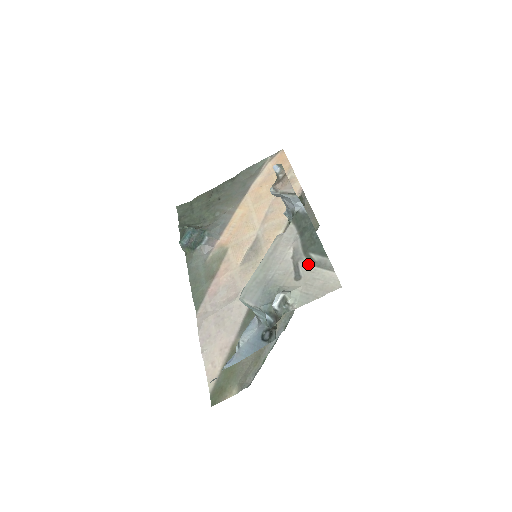
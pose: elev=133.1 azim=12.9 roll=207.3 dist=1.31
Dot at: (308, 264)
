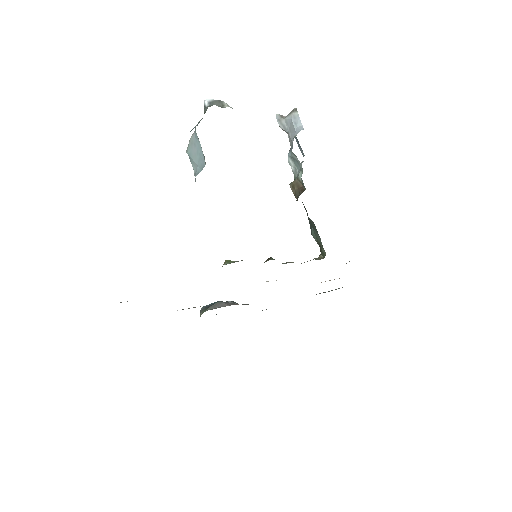
Dot at: occluded
